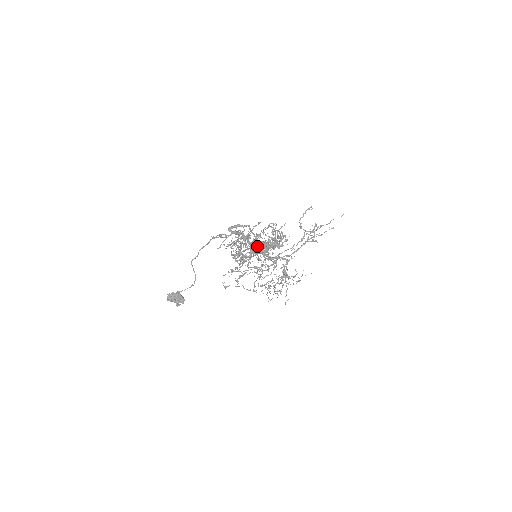
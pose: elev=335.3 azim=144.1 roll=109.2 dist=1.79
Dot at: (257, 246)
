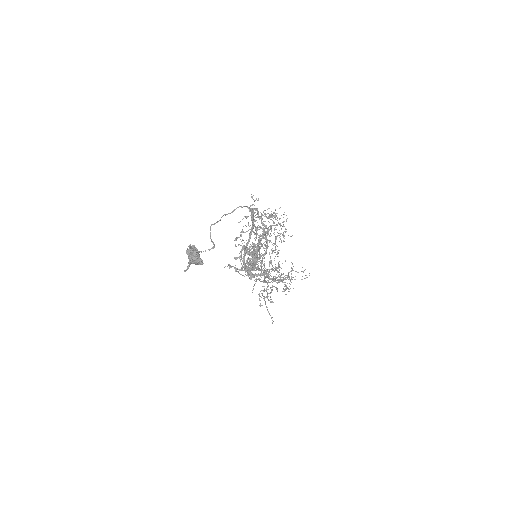
Dot at: (258, 246)
